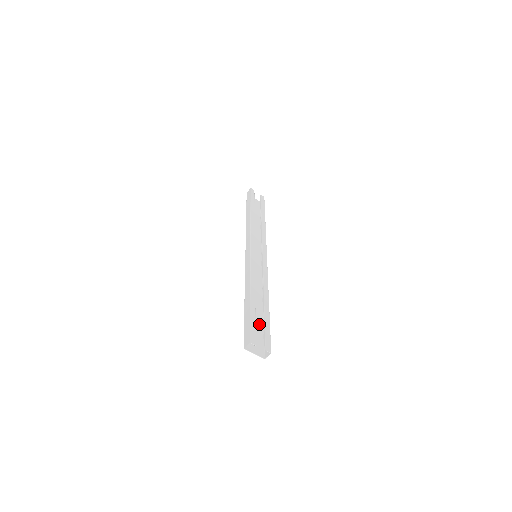
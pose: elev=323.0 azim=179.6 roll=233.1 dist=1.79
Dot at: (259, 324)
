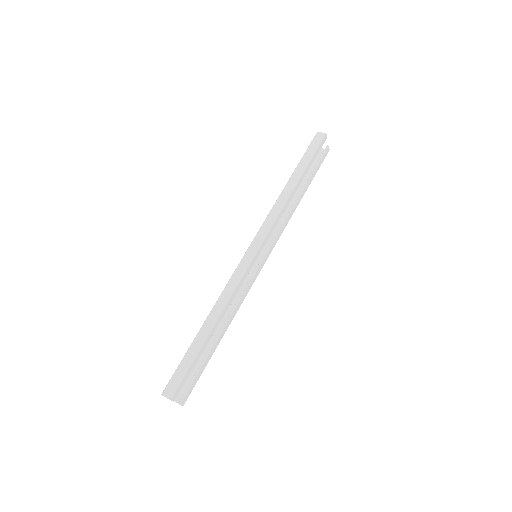
Dot at: occluded
